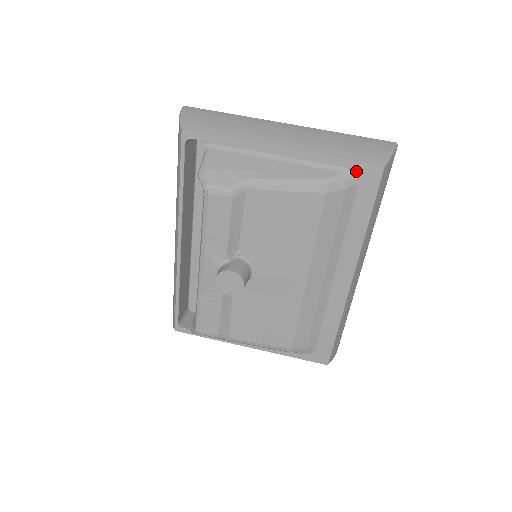
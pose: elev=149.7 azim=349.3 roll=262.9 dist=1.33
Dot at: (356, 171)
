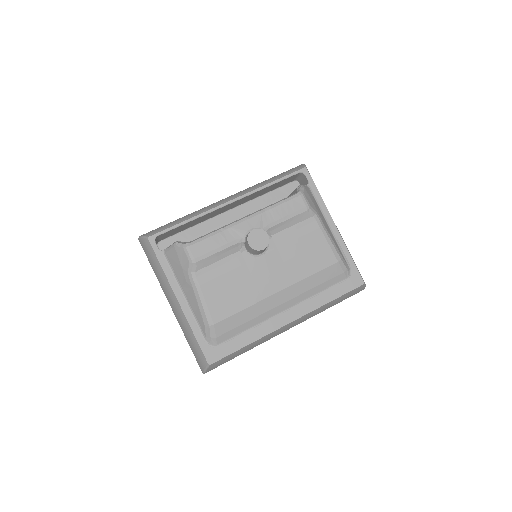
Dot at: (352, 272)
